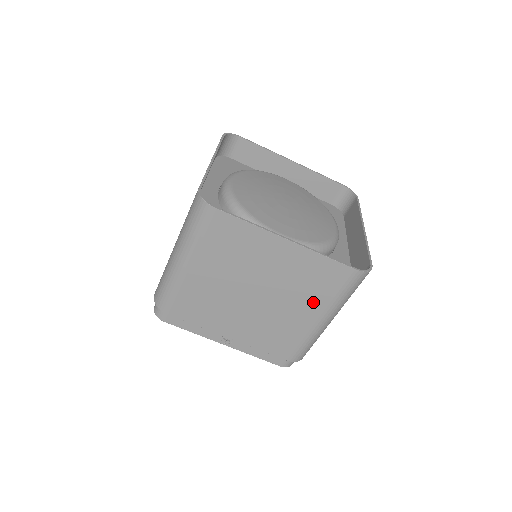
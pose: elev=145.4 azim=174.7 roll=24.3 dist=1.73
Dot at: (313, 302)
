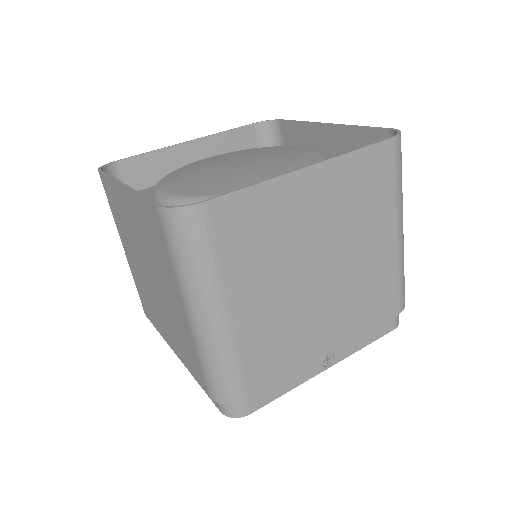
Dot at: (170, 280)
